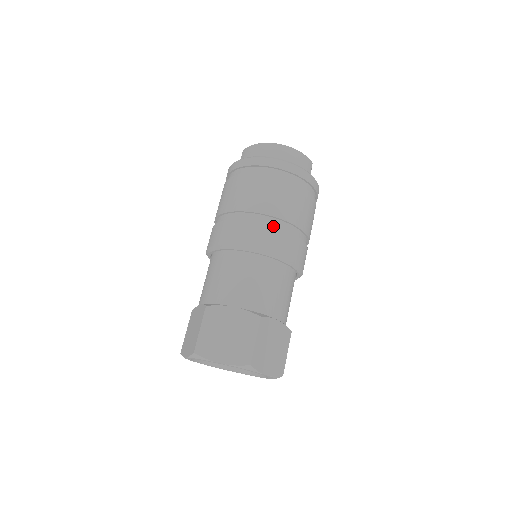
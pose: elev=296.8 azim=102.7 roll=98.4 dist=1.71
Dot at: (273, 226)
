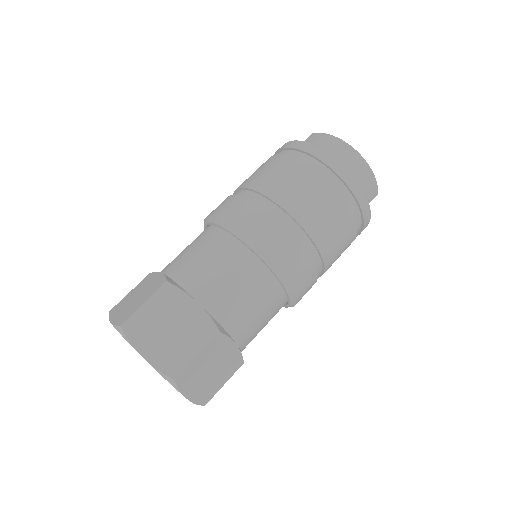
Dot at: (296, 238)
